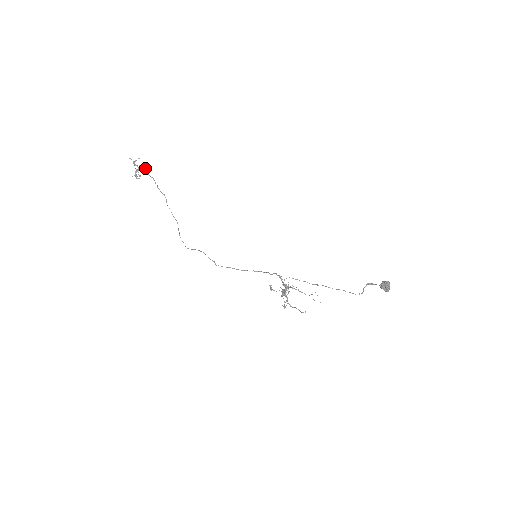
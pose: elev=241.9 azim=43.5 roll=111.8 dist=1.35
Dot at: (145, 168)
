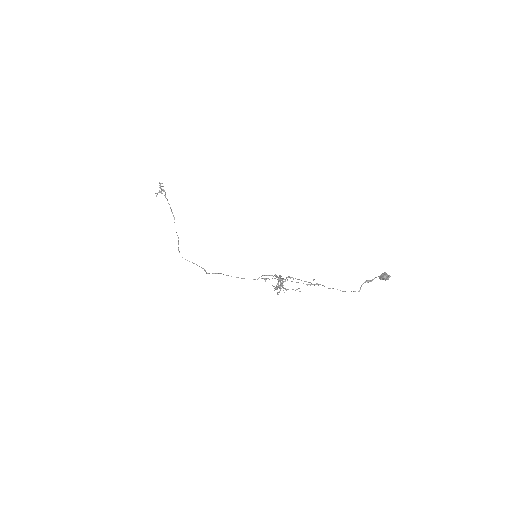
Dot at: occluded
